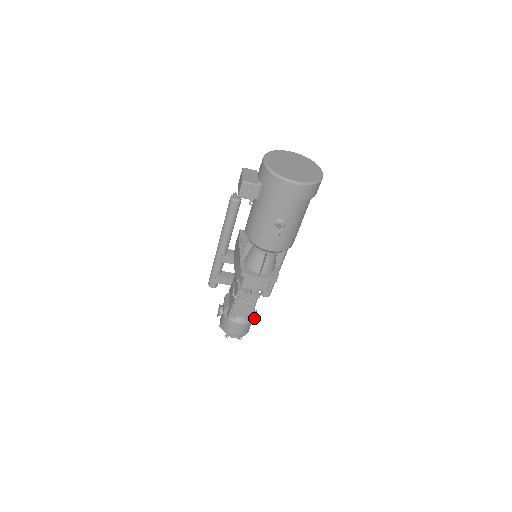
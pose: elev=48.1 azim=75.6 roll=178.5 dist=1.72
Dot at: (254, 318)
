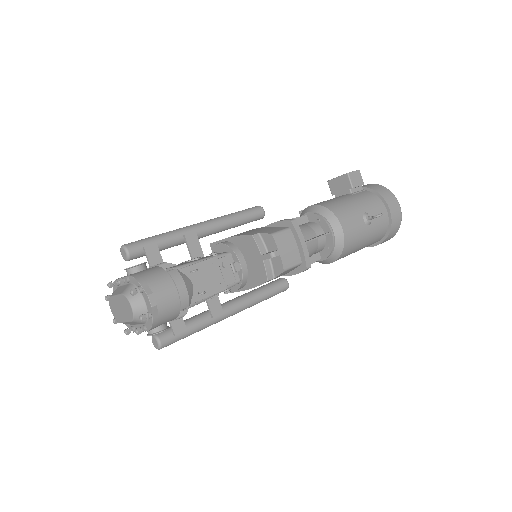
Dot at: (165, 326)
